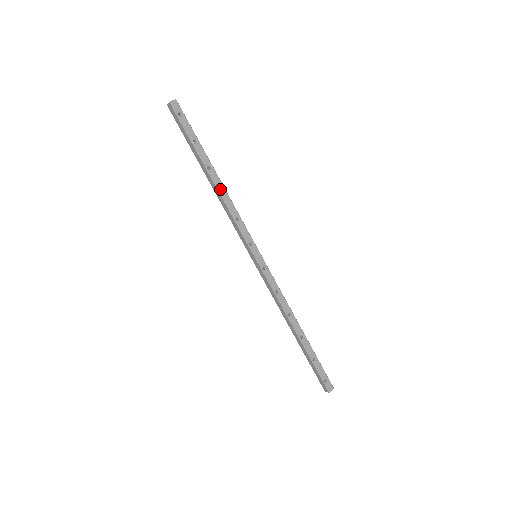
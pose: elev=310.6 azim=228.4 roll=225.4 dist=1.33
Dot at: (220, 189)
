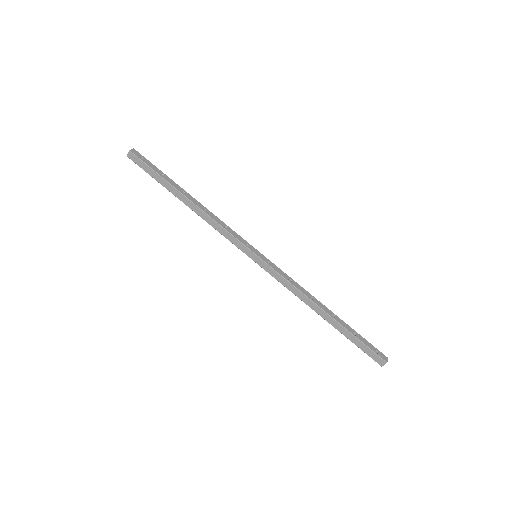
Dot at: (200, 207)
